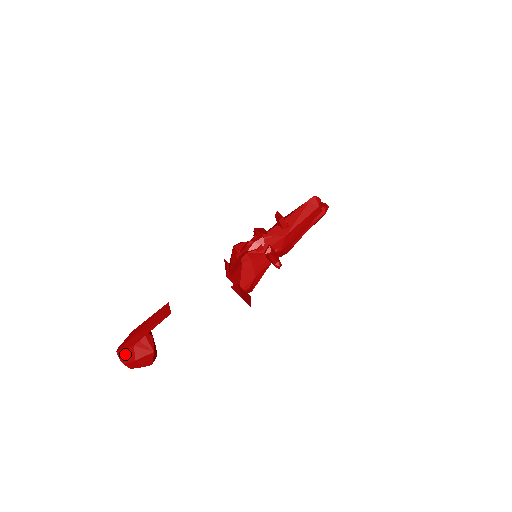
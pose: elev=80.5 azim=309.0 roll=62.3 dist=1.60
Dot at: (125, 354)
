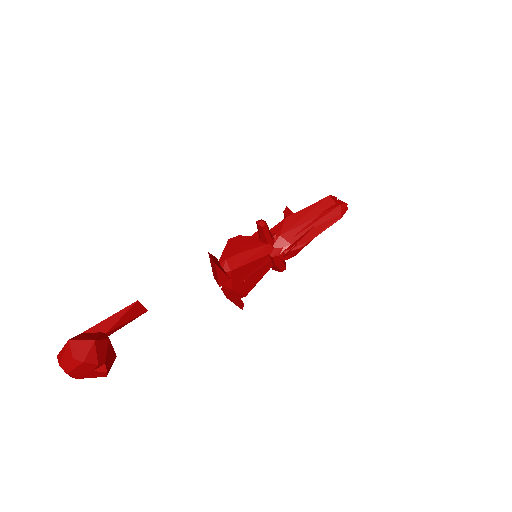
Dot at: occluded
